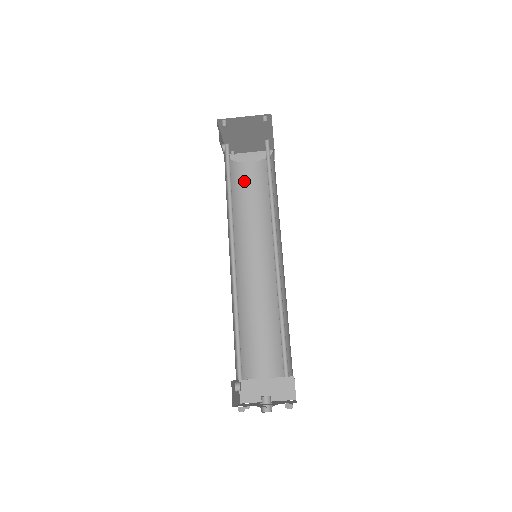
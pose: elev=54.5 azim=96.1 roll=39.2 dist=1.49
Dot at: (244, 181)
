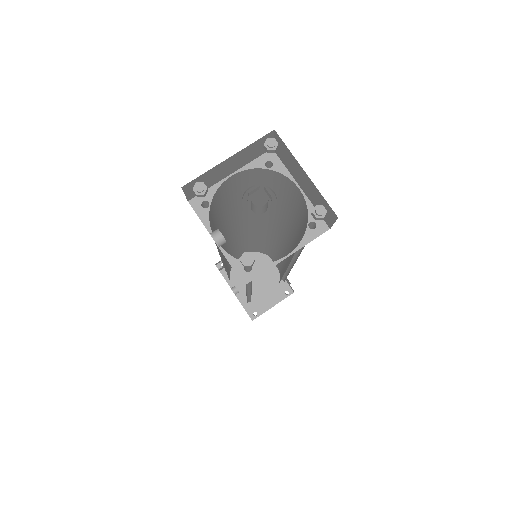
Dot at: occluded
